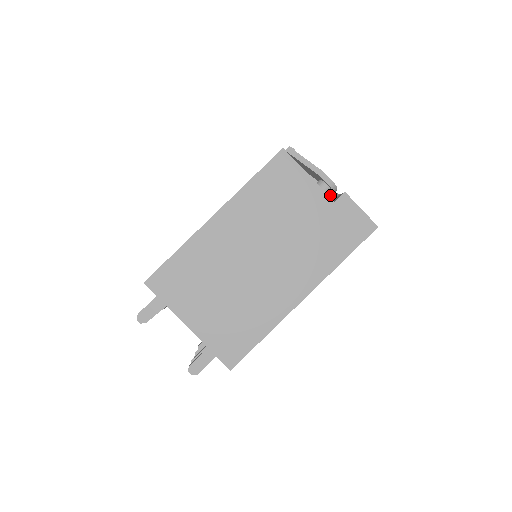
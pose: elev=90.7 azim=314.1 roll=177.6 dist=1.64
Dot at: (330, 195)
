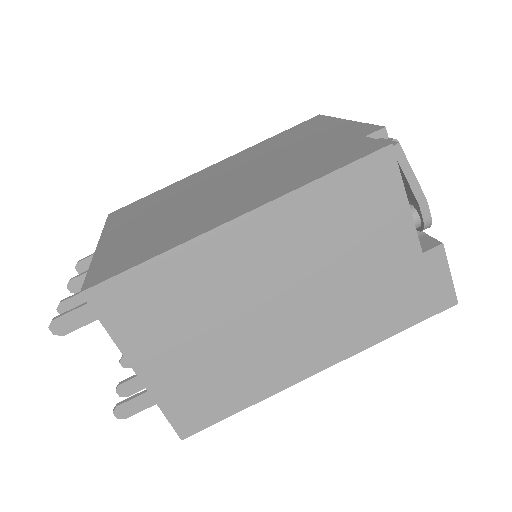
Dot at: occluded
